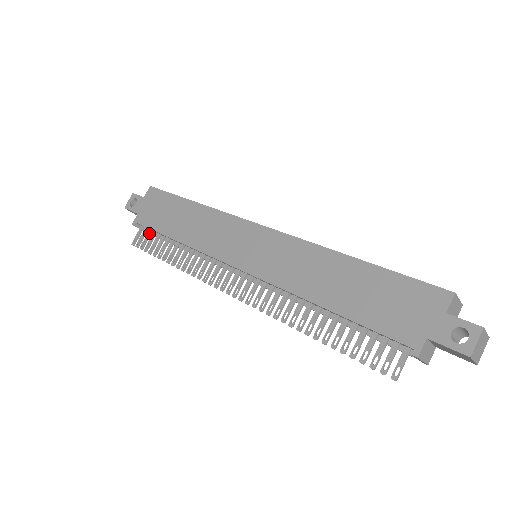
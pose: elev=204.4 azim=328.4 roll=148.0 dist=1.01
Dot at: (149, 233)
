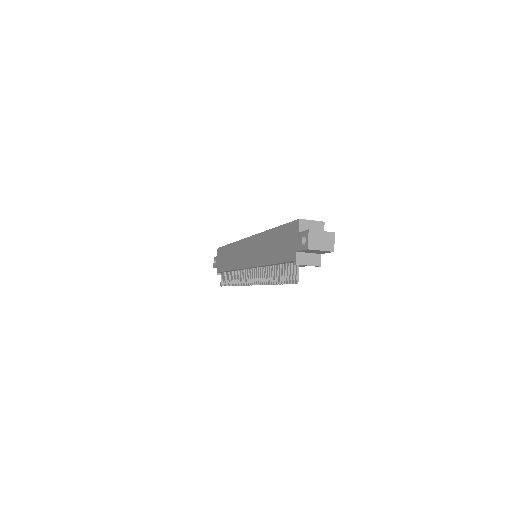
Dot at: (223, 275)
